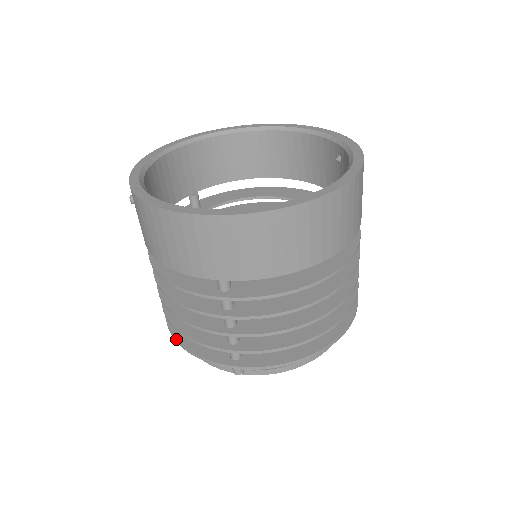
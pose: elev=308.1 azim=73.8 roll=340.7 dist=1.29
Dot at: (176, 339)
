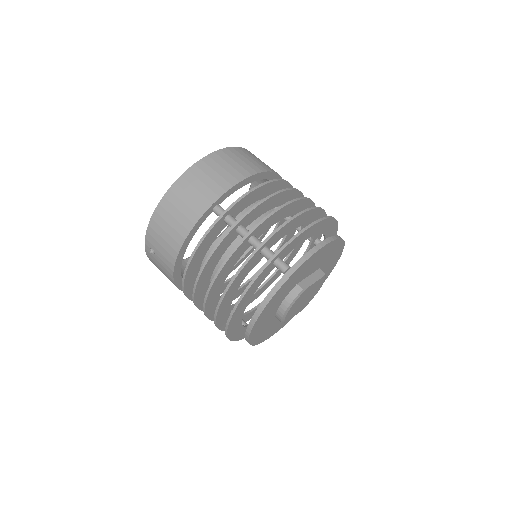
Dot at: (235, 304)
